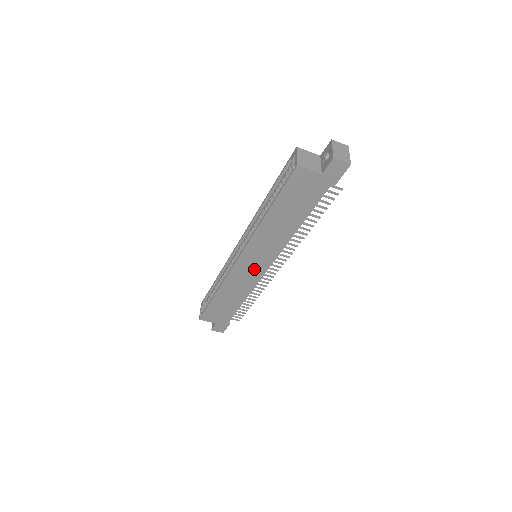
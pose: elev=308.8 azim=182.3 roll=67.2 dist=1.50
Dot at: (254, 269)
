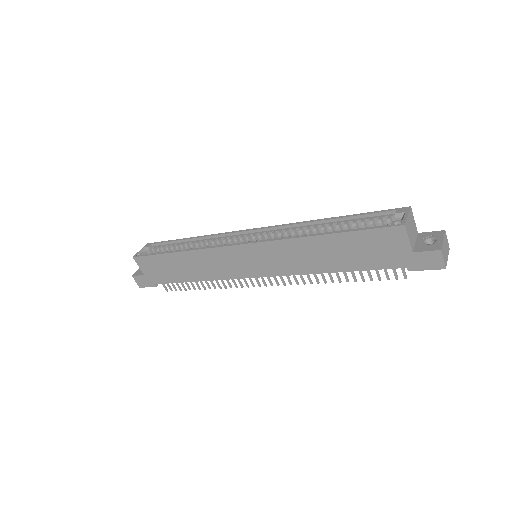
Dot at: (244, 266)
